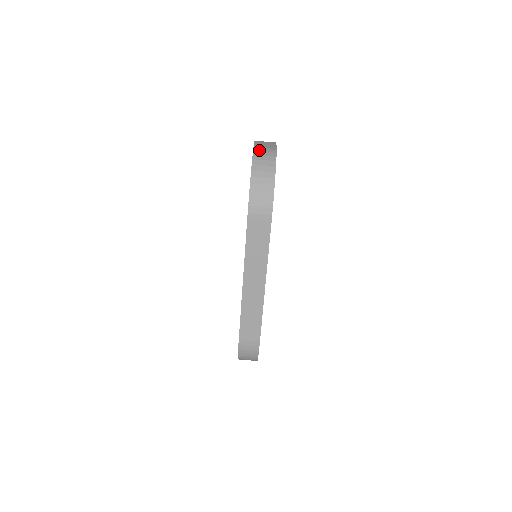
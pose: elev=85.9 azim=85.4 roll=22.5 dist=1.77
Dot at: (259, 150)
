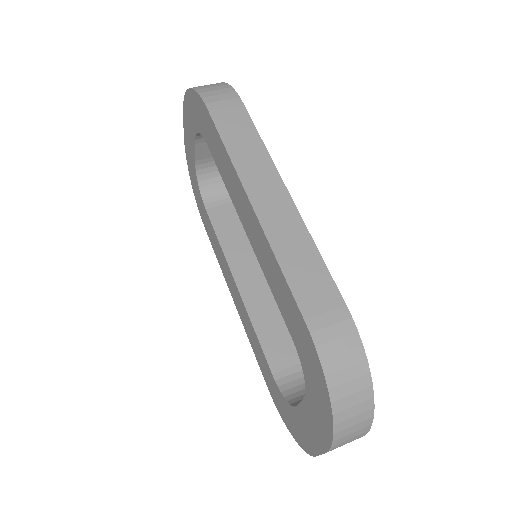
Dot at: occluded
